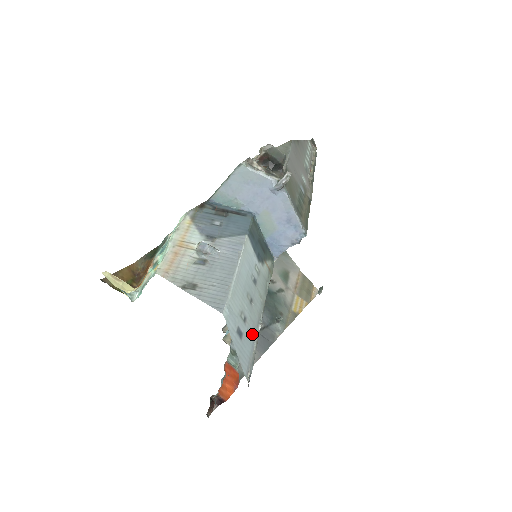
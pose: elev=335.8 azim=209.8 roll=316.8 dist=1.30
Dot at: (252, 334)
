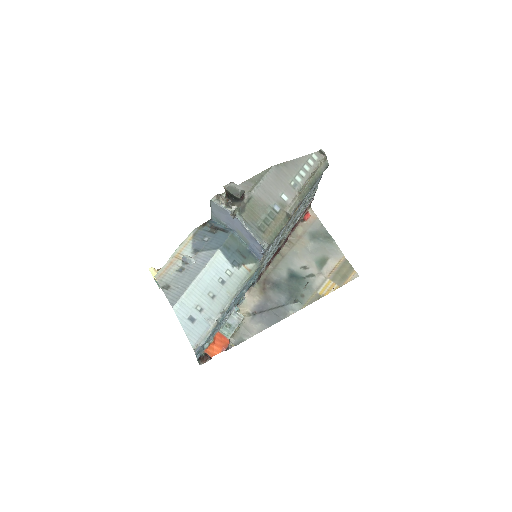
Dot at: (208, 320)
